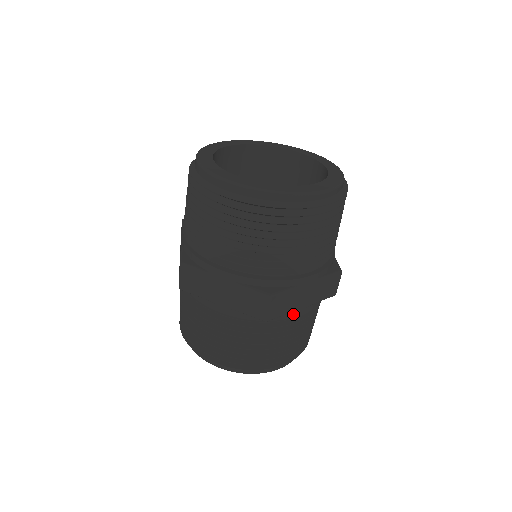
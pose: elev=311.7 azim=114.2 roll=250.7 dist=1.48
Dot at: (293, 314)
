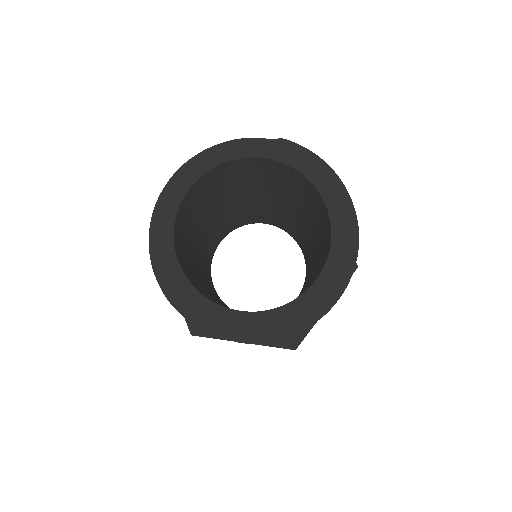
Dot at: occluded
